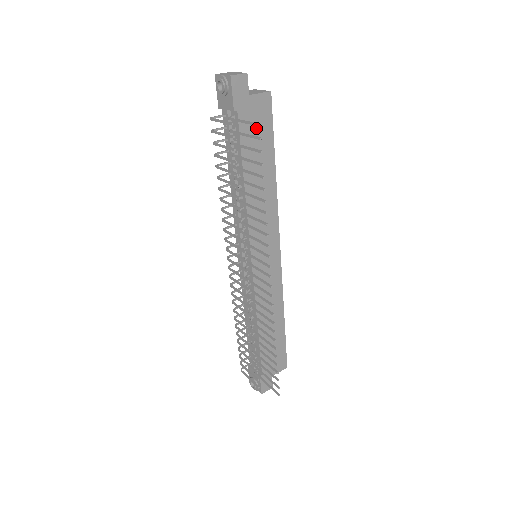
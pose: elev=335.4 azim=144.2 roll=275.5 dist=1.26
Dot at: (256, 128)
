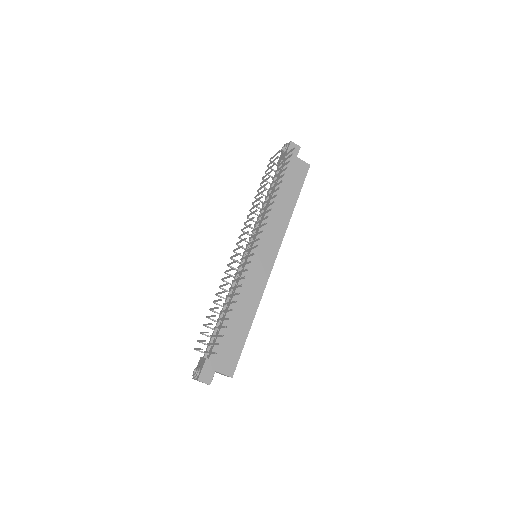
Dot at: (293, 175)
